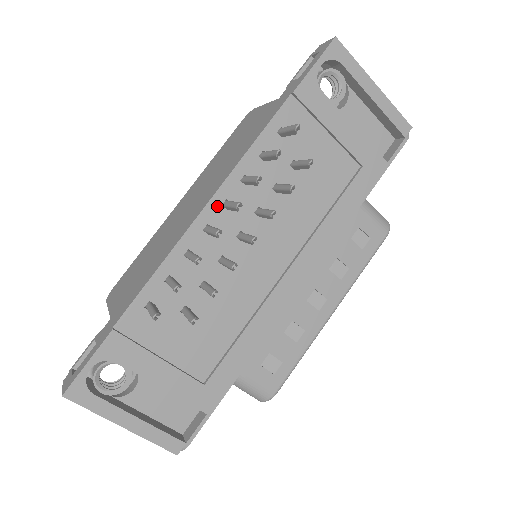
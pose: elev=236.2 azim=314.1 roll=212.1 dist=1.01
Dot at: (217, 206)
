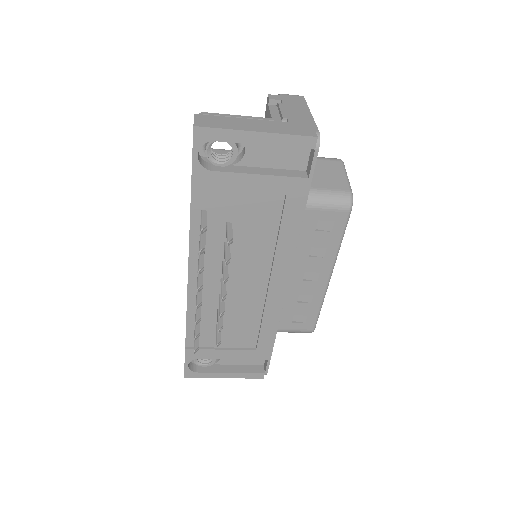
Dot at: (195, 274)
